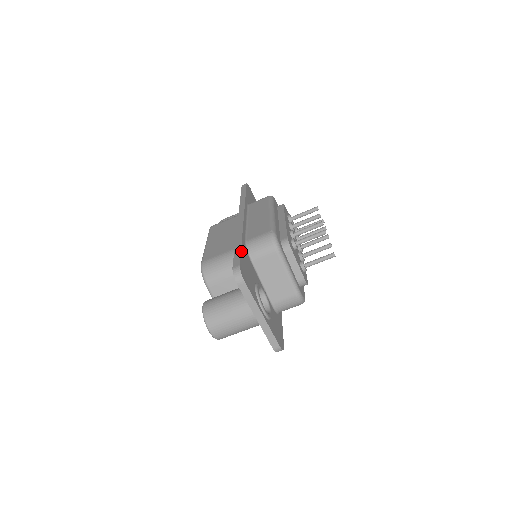
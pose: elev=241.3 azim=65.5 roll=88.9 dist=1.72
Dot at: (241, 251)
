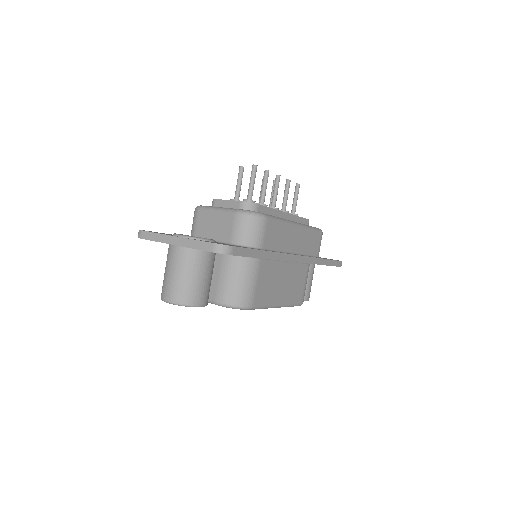
Dot at: occluded
